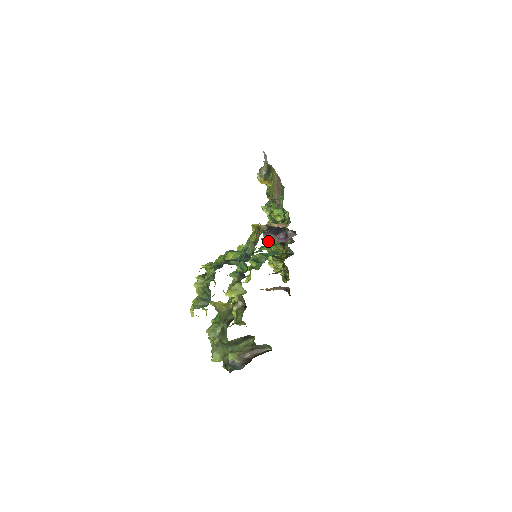
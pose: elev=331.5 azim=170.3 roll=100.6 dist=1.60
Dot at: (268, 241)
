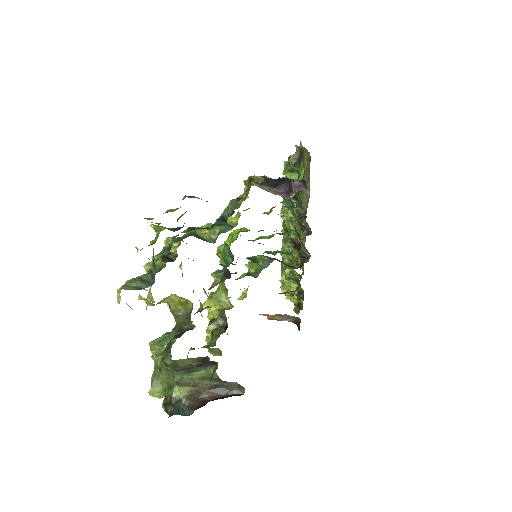
Dot at: (282, 249)
